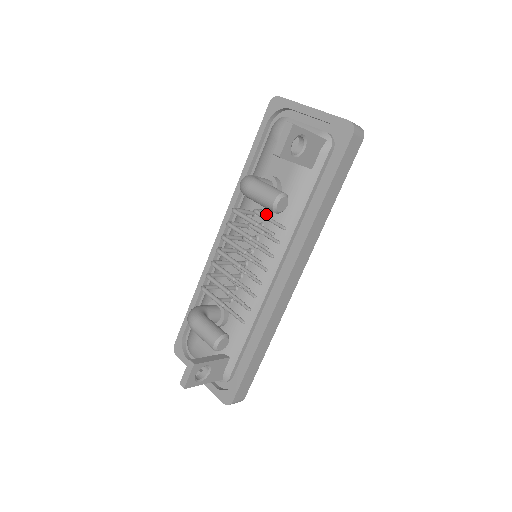
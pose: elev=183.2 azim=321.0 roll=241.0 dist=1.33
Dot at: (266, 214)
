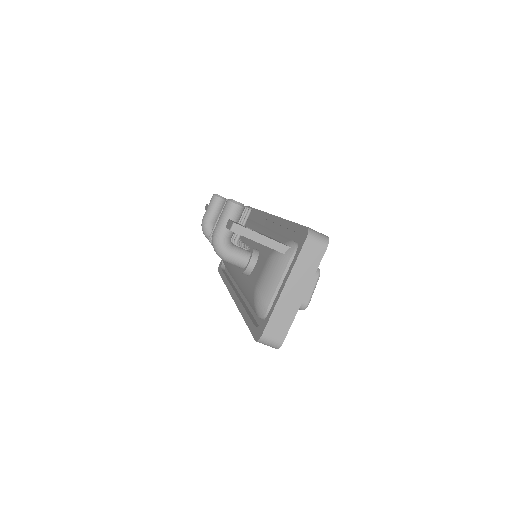
Dot at: occluded
